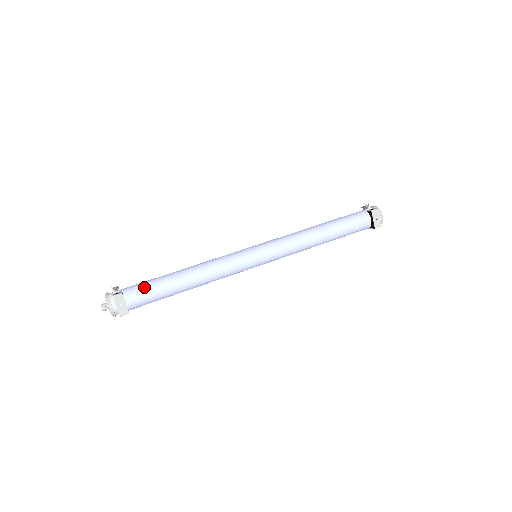
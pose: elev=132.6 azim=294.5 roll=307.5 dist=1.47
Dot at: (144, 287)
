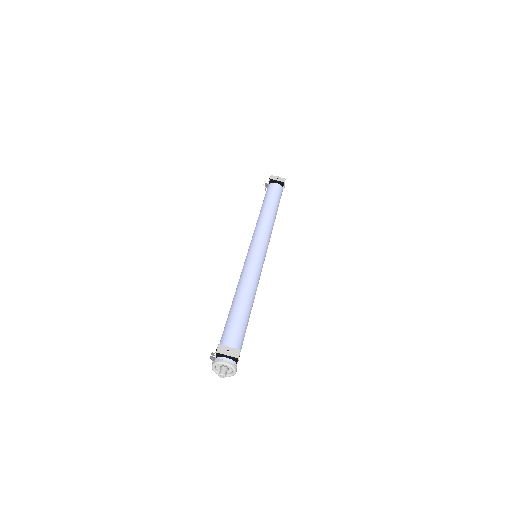
Dot at: (226, 332)
